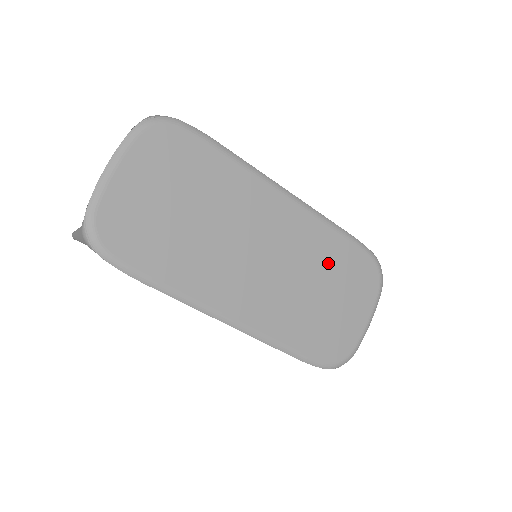
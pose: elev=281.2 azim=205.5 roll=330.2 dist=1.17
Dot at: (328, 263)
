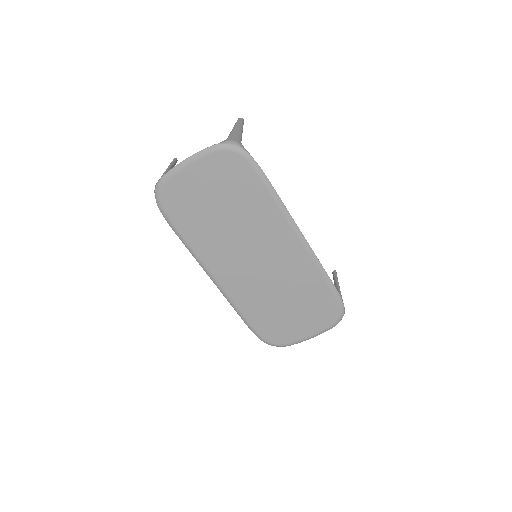
Dot at: (302, 290)
